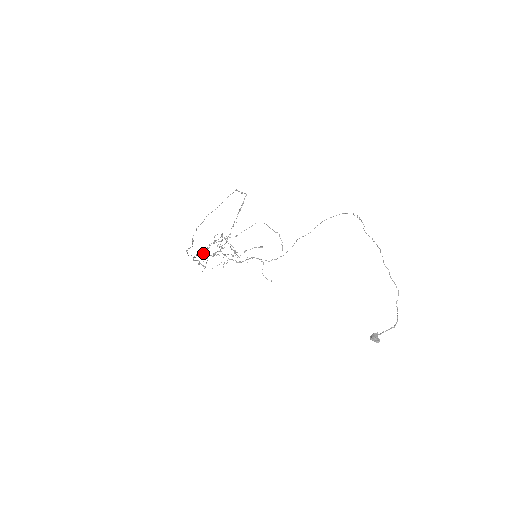
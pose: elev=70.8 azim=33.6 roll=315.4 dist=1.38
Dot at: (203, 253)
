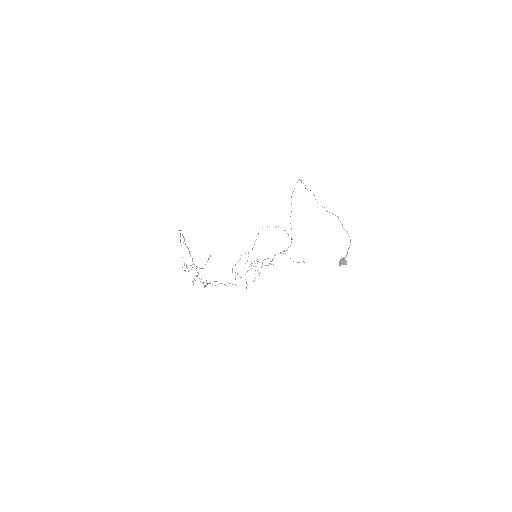
Dot at: occluded
